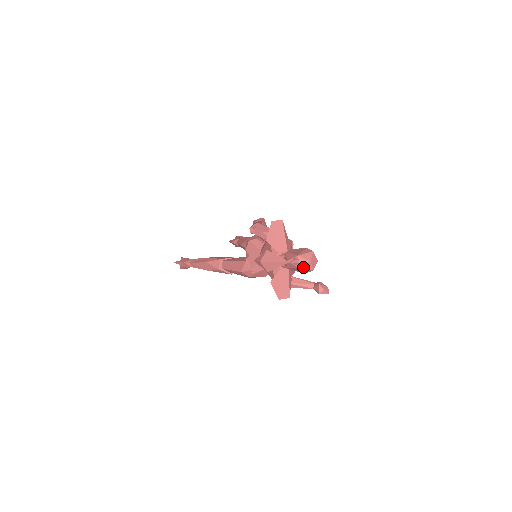
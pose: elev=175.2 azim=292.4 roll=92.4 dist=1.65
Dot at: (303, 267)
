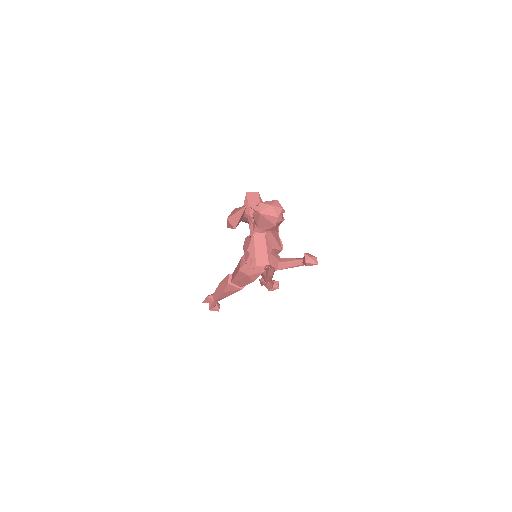
Dot at: (265, 213)
